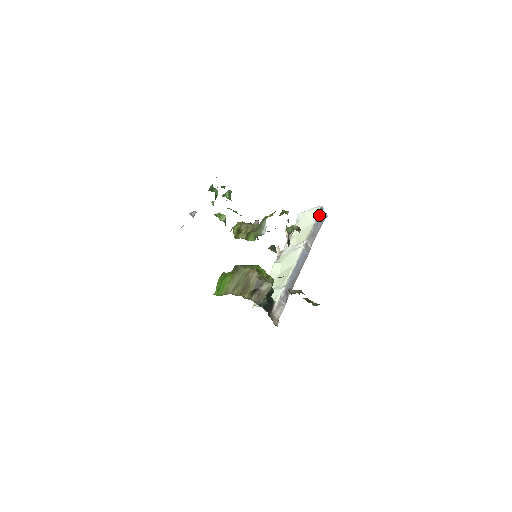
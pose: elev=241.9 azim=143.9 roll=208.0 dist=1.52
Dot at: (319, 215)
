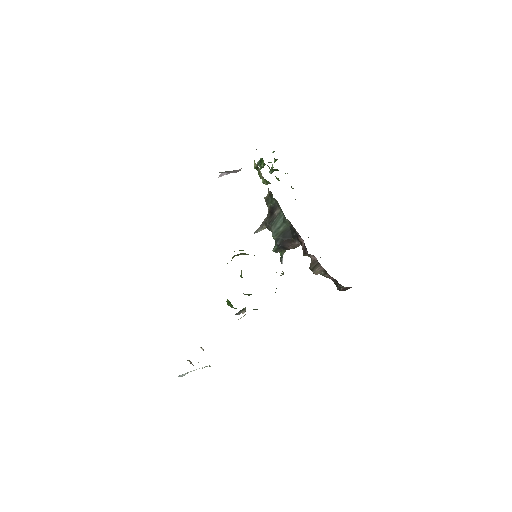
Dot at: occluded
